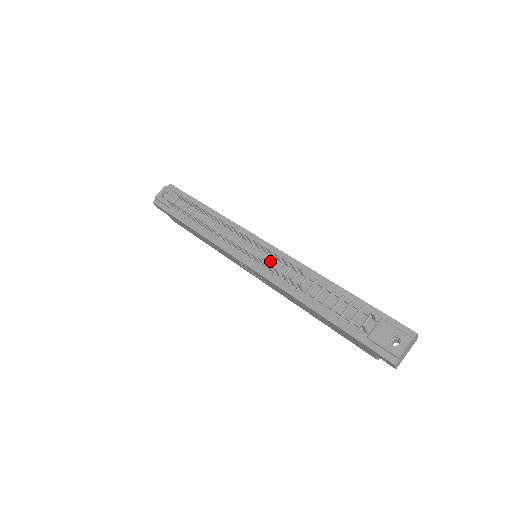
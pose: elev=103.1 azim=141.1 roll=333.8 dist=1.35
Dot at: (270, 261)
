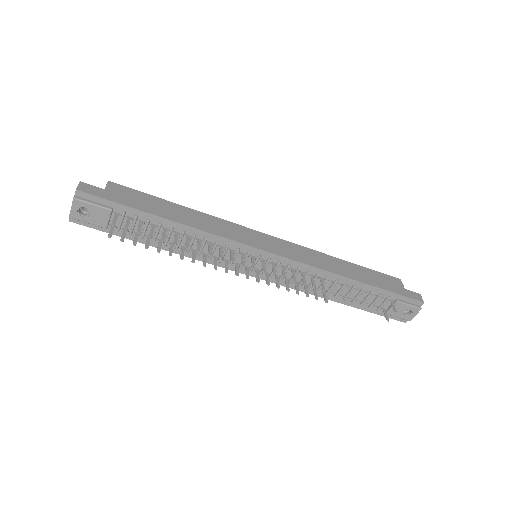
Dot at: (281, 271)
